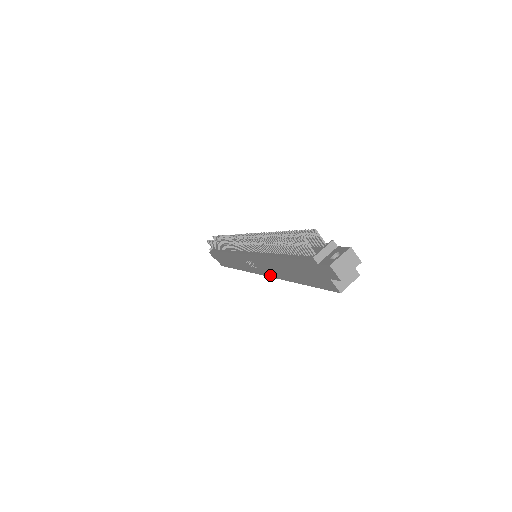
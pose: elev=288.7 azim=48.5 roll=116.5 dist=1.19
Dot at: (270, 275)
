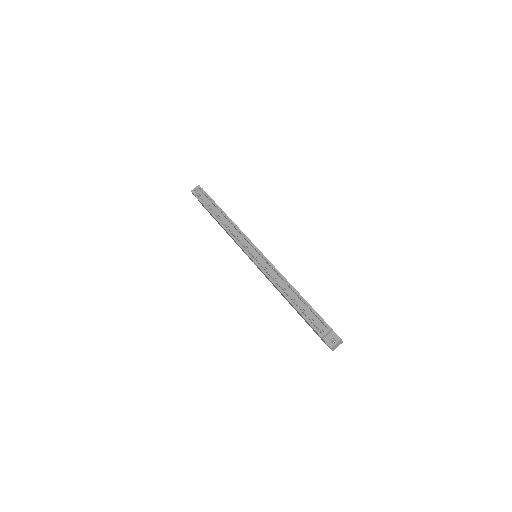
Dot at: occluded
